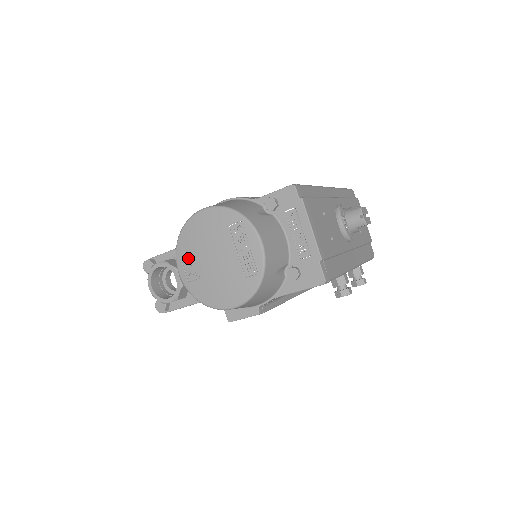
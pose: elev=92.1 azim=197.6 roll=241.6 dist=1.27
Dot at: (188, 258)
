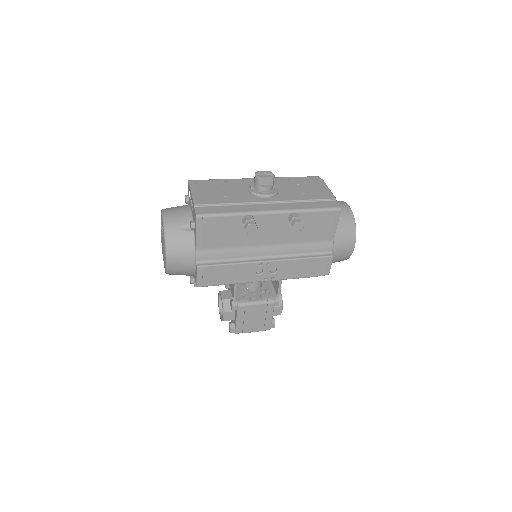
Dot at: occluded
